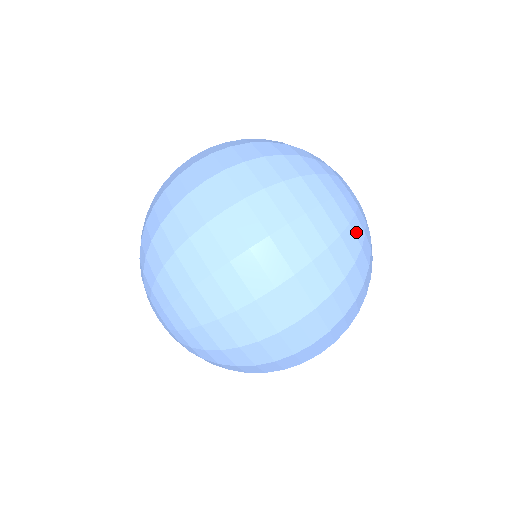
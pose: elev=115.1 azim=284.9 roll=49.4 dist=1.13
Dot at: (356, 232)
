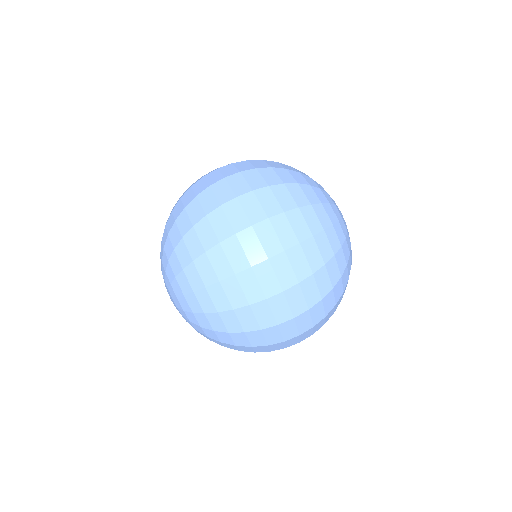
Dot at: (328, 213)
